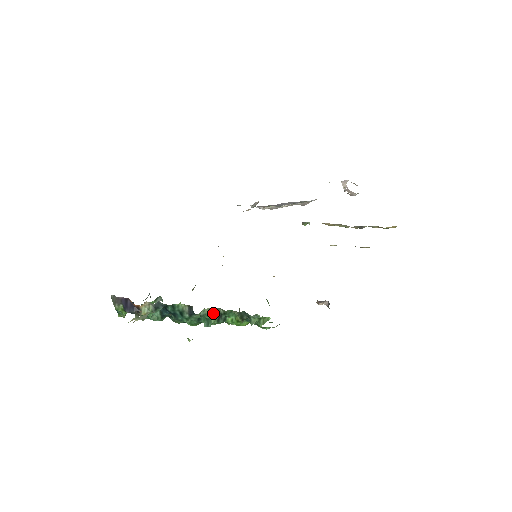
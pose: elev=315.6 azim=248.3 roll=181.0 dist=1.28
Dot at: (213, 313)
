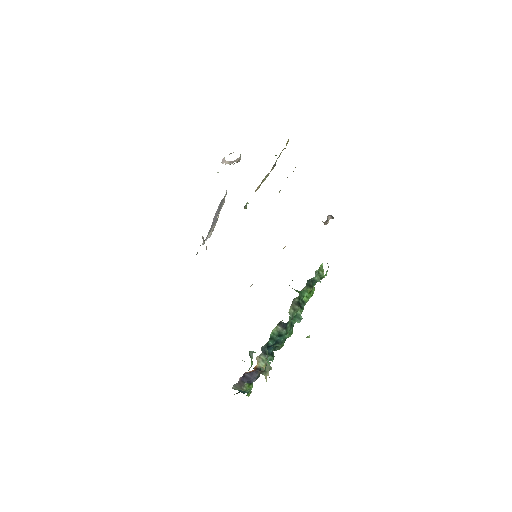
Dot at: (295, 307)
